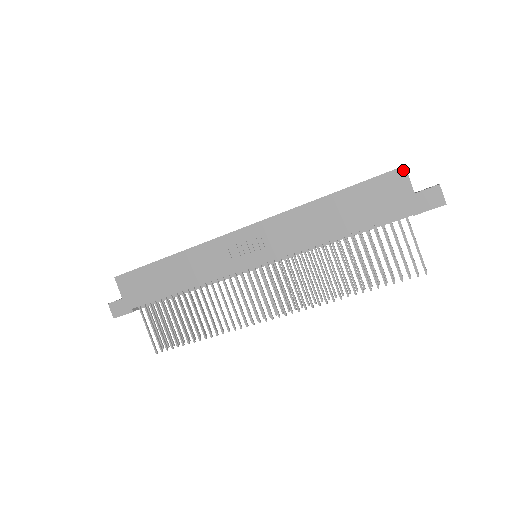
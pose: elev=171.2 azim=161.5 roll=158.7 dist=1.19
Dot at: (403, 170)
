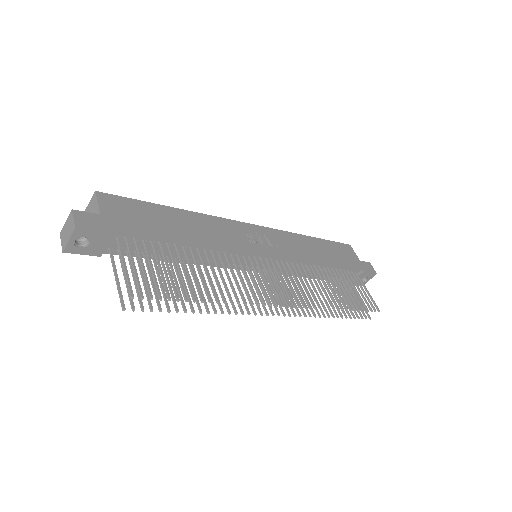
Dot at: (350, 246)
